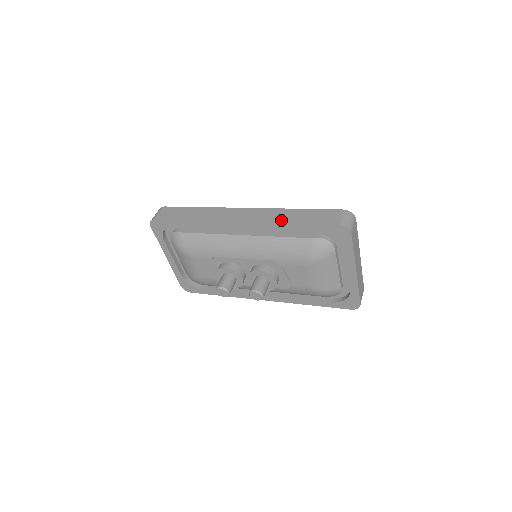
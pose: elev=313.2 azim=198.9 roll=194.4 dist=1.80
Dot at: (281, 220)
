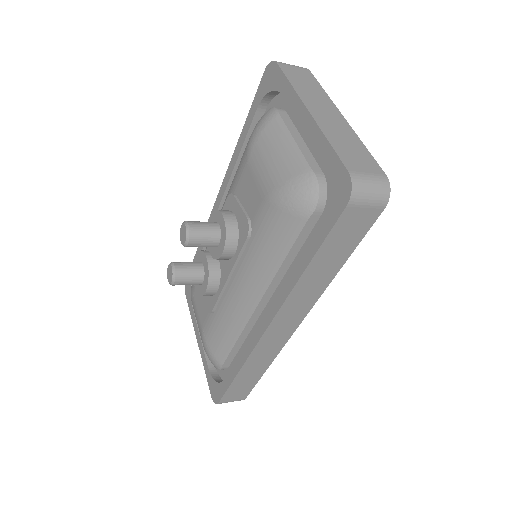
Dot at: occluded
